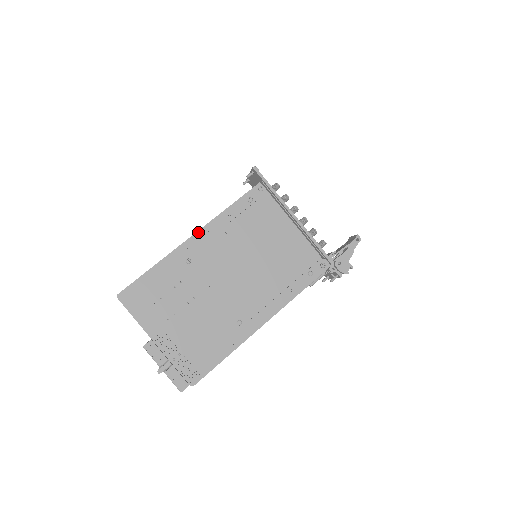
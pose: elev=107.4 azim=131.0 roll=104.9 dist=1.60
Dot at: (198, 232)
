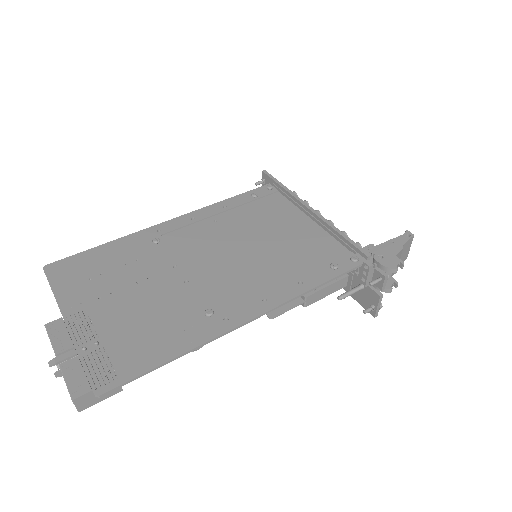
Dot at: (179, 217)
